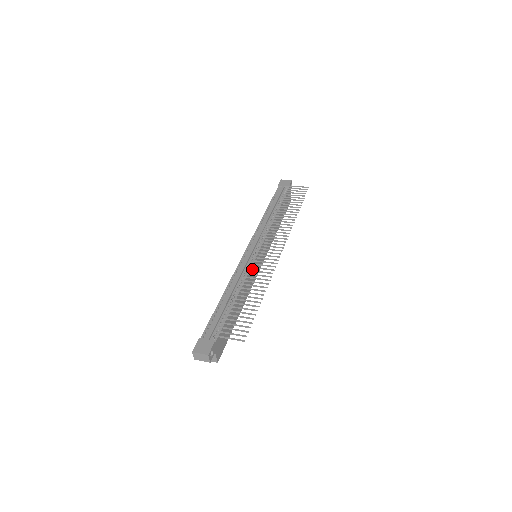
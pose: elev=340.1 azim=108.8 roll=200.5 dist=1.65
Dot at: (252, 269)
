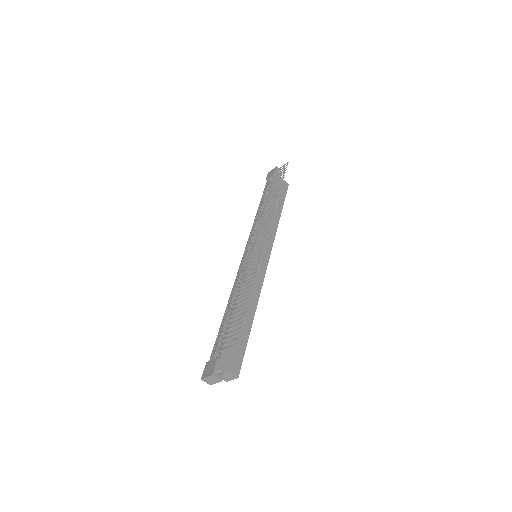
Dot at: (250, 270)
